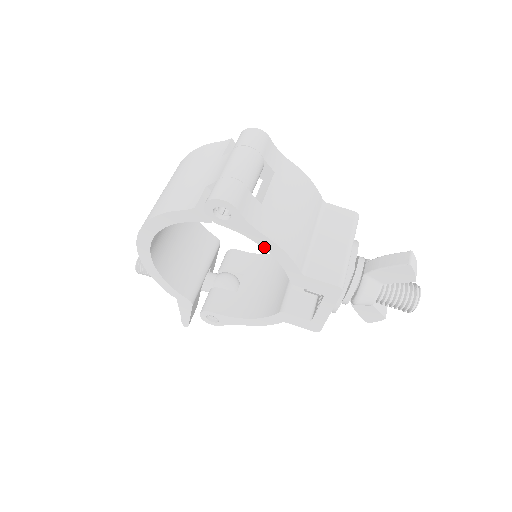
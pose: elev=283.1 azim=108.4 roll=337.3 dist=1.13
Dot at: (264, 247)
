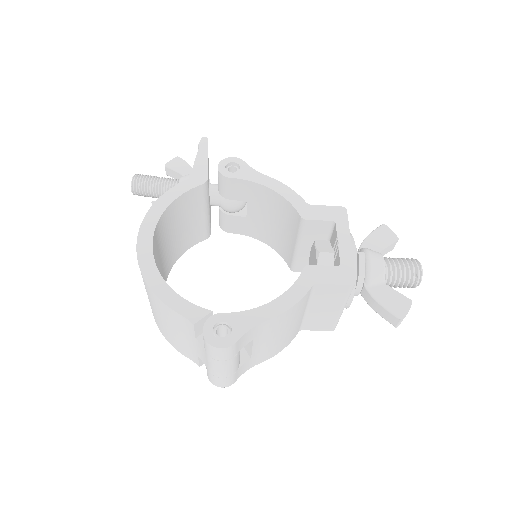
Dot at: occluded
